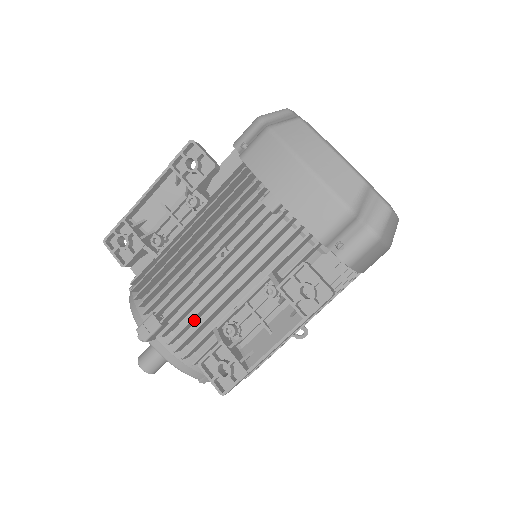
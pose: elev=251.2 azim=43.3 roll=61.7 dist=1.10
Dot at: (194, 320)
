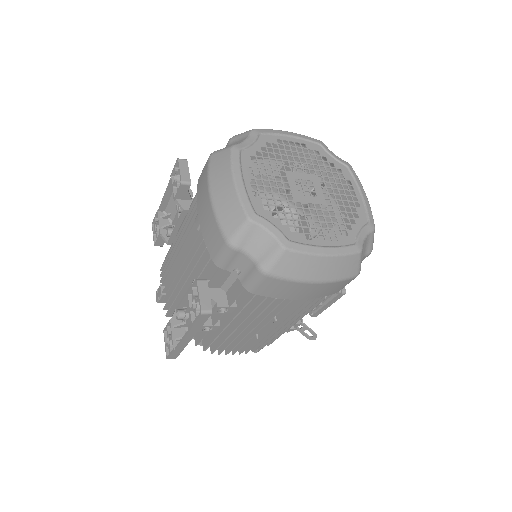
Dot at: occluded
